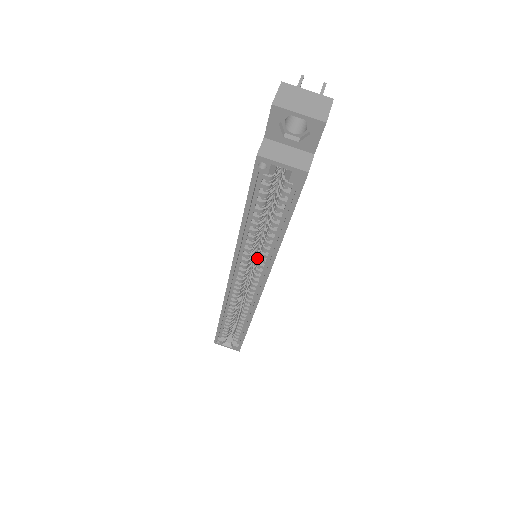
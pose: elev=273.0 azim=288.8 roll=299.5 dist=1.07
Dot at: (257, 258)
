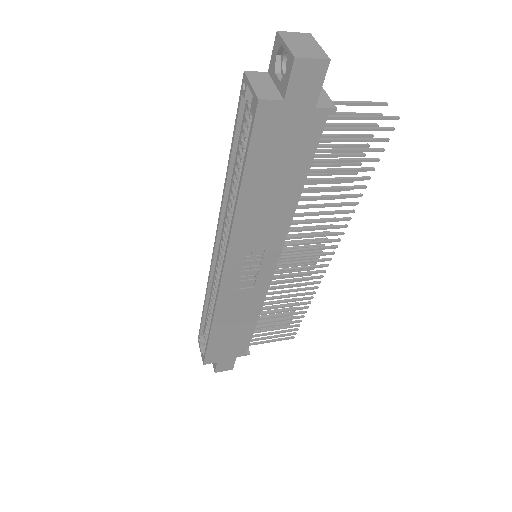
Dot at: occluded
